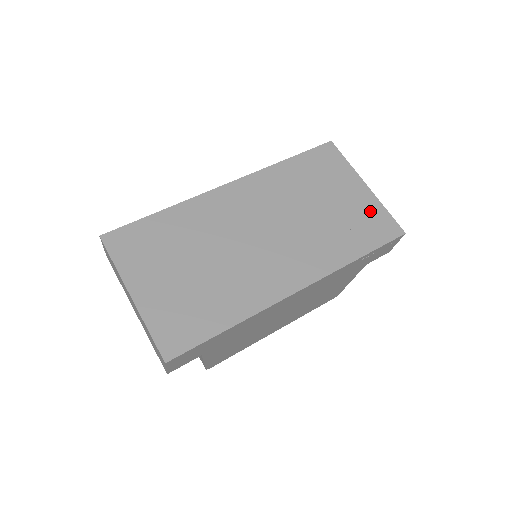
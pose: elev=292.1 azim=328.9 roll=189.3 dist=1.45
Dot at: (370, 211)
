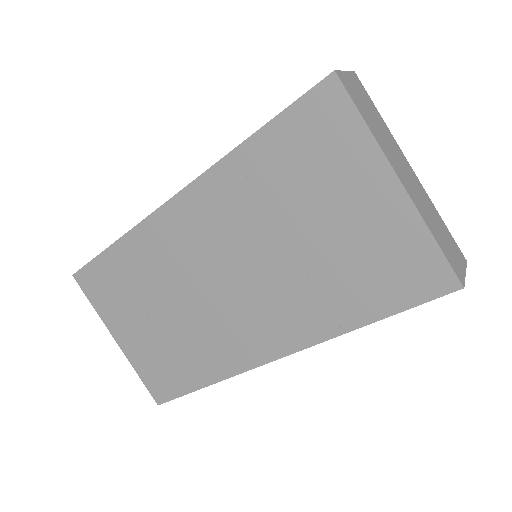
Dot at: (397, 241)
